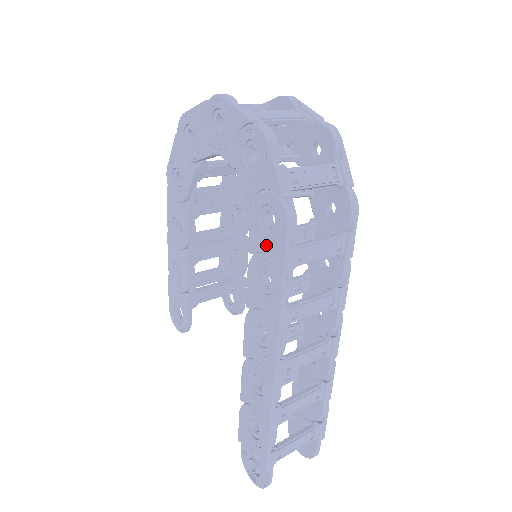
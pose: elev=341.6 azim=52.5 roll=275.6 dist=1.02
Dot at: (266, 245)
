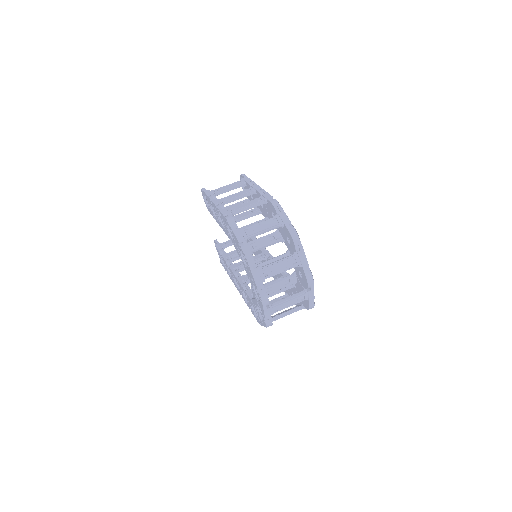
Dot at: (251, 306)
